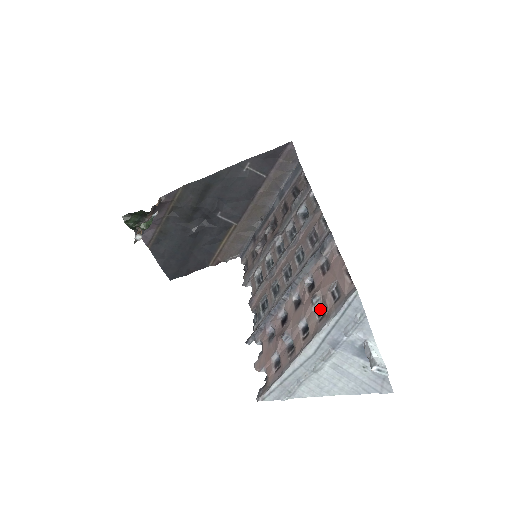
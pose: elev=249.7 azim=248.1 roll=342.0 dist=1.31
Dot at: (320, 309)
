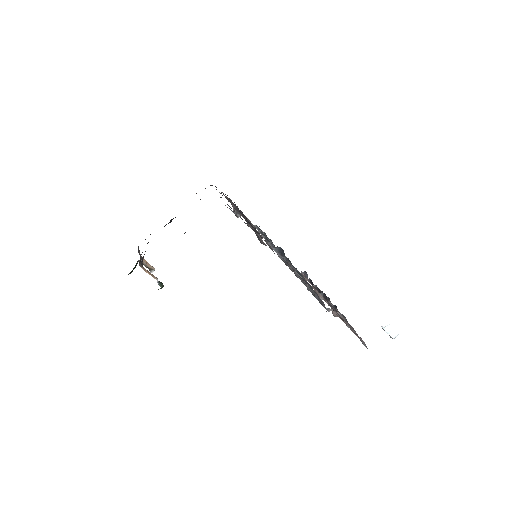
Dot at: (342, 315)
